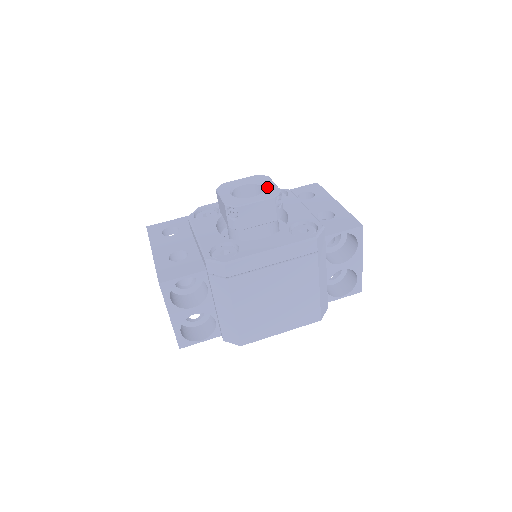
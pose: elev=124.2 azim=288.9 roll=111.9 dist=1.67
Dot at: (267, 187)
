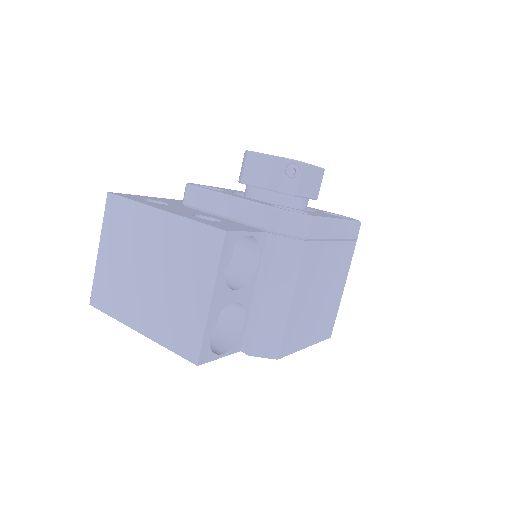
Dot at: occluded
